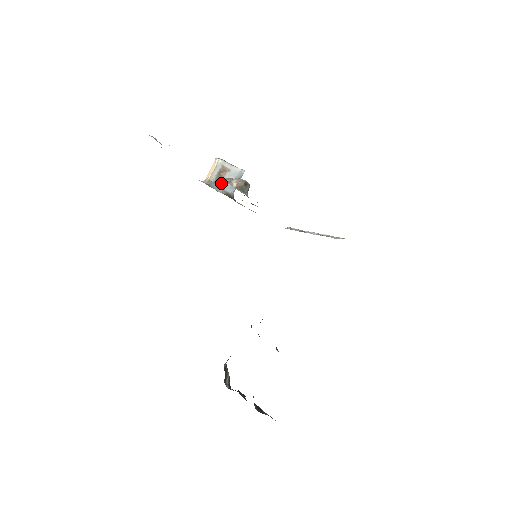
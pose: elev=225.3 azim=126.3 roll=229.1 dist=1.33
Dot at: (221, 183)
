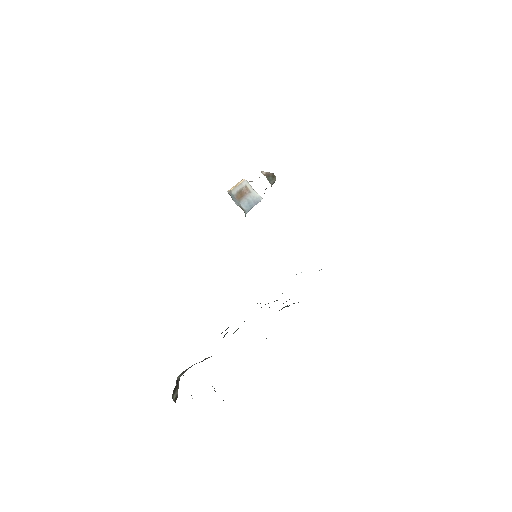
Dot at: (240, 199)
